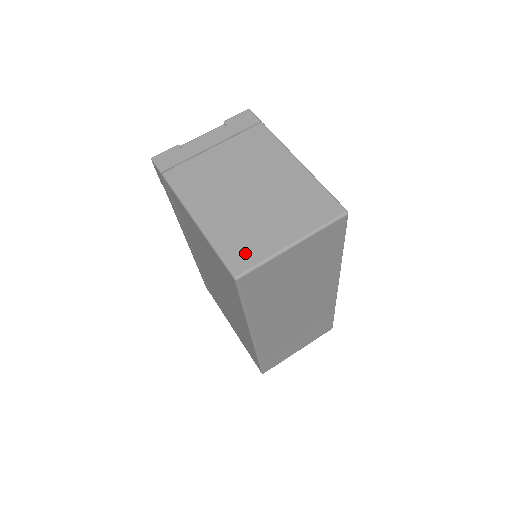
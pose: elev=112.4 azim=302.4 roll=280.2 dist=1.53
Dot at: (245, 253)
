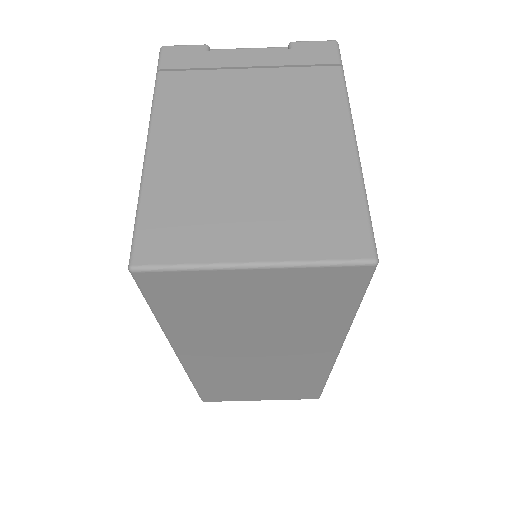
Dot at: (172, 237)
